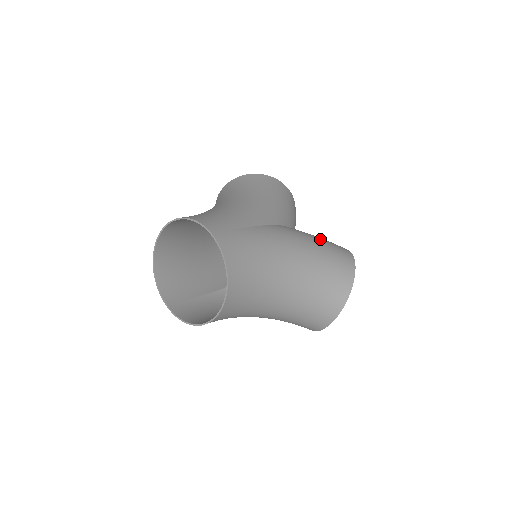
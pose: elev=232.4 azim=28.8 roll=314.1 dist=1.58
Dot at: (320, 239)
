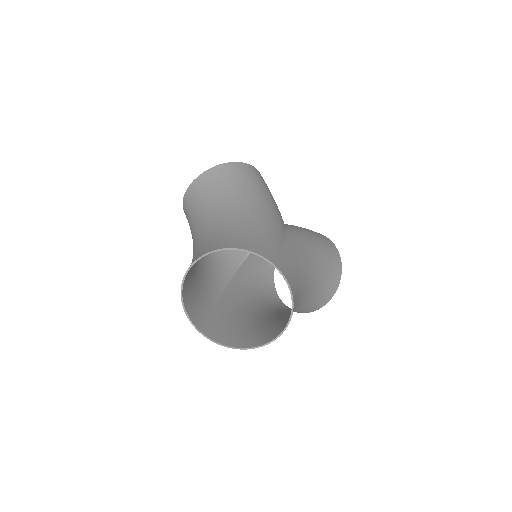
Dot at: (311, 232)
